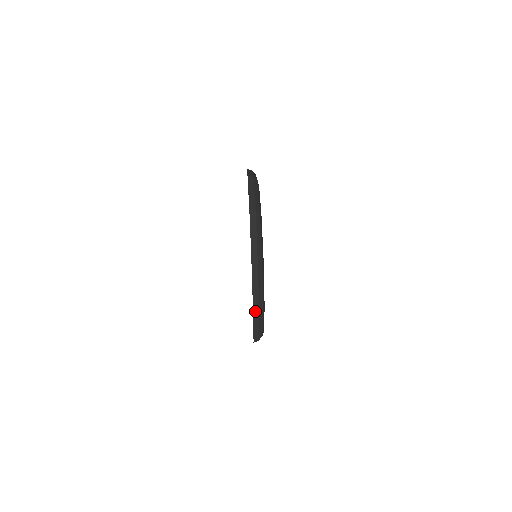
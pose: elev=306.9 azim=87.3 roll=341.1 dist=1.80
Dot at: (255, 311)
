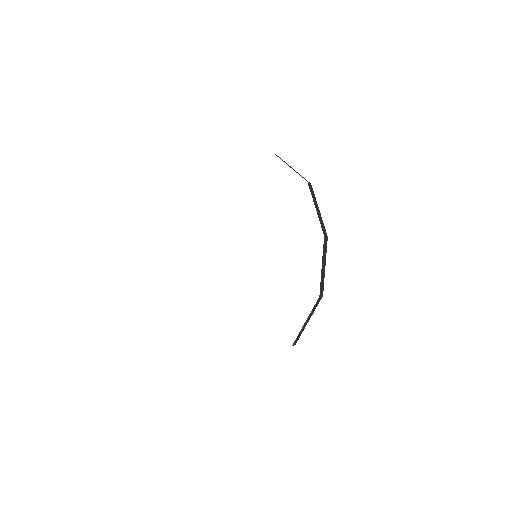
Dot at: occluded
